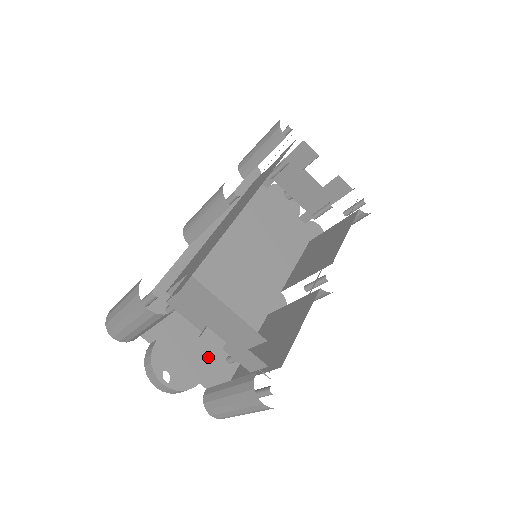
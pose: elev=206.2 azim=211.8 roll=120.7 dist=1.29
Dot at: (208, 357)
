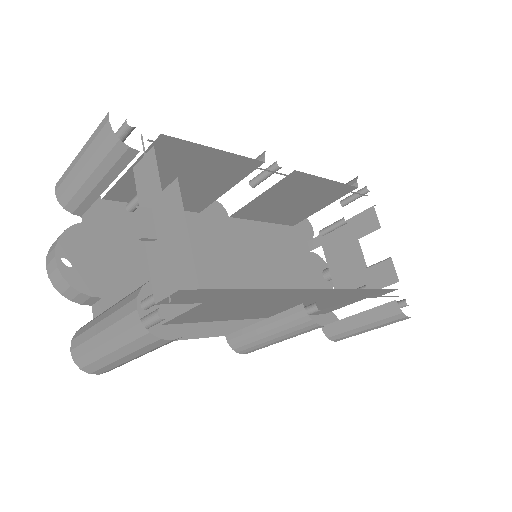
Dot at: occluded
